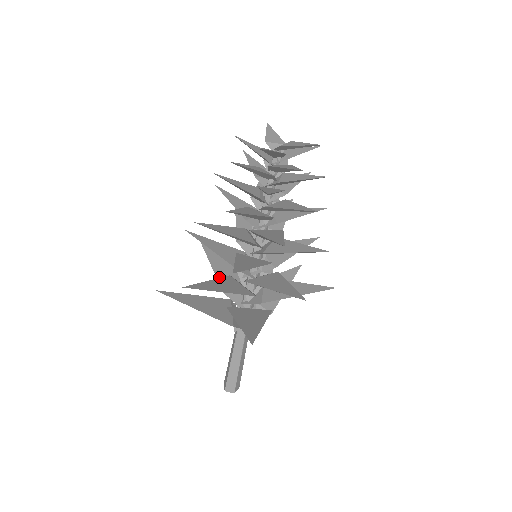
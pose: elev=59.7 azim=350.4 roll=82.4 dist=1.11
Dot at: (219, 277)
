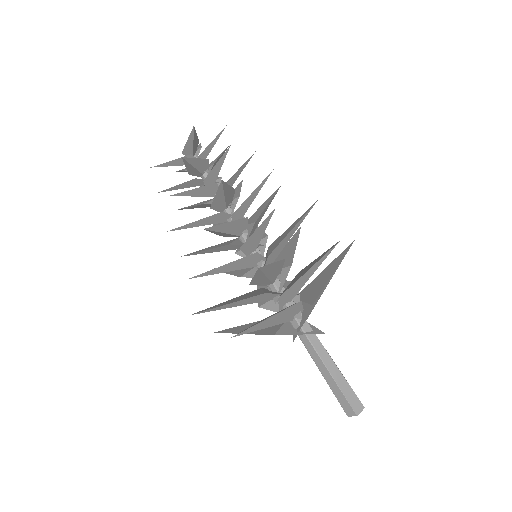
Dot at: occluded
